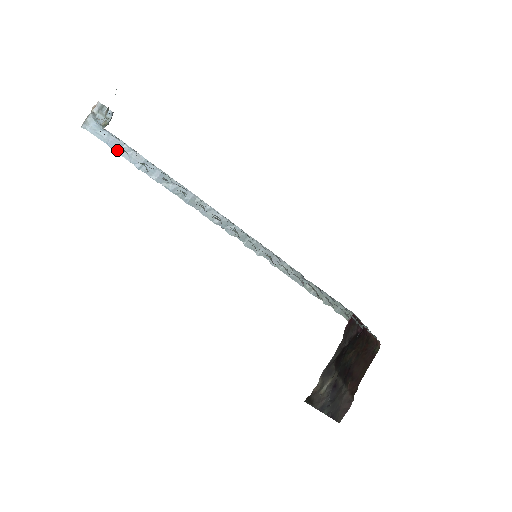
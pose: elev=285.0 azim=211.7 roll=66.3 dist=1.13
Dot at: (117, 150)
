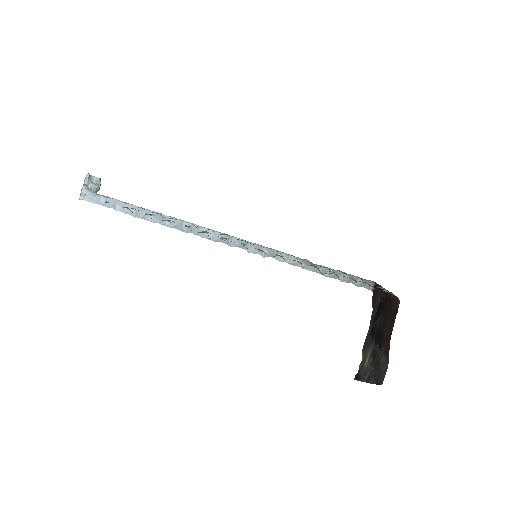
Dot at: (113, 208)
